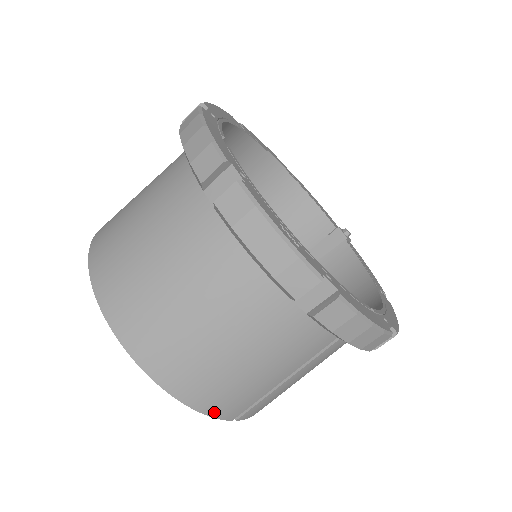
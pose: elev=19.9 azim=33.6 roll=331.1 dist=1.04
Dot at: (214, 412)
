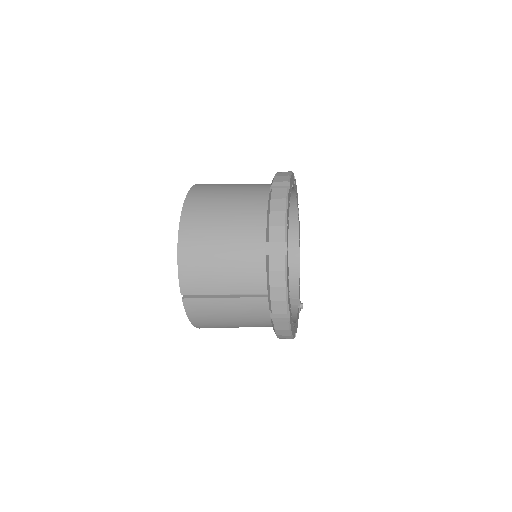
Dot at: (182, 277)
